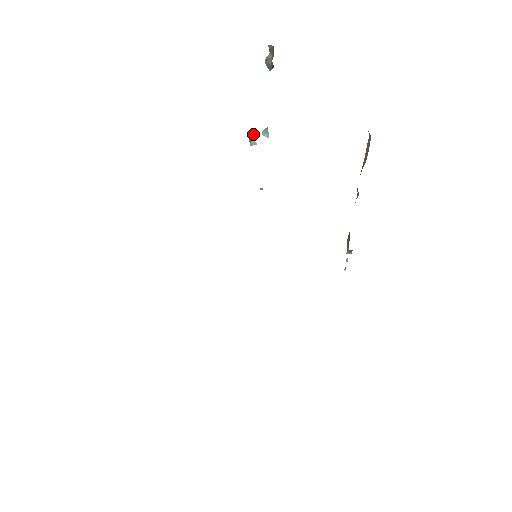
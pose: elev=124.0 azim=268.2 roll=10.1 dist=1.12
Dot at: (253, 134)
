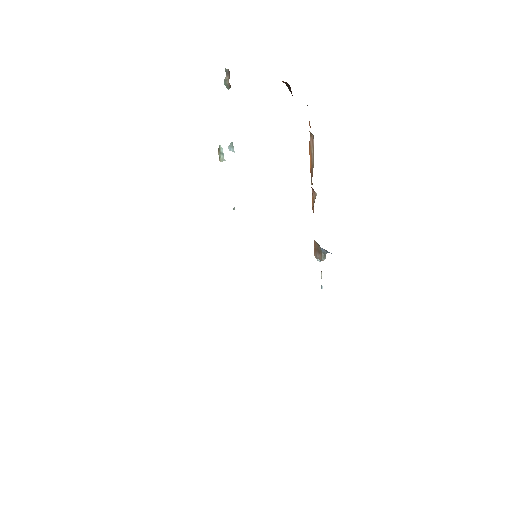
Dot at: (221, 150)
